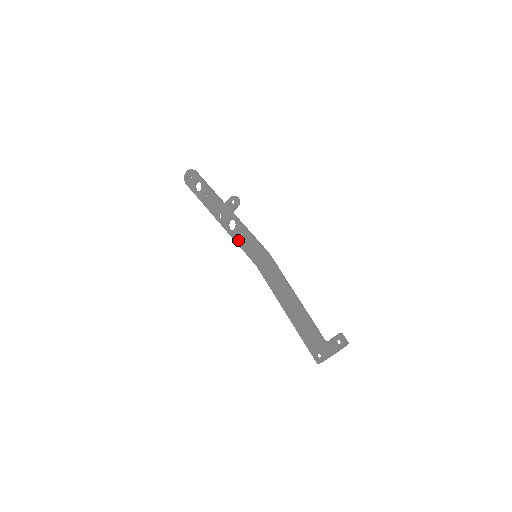
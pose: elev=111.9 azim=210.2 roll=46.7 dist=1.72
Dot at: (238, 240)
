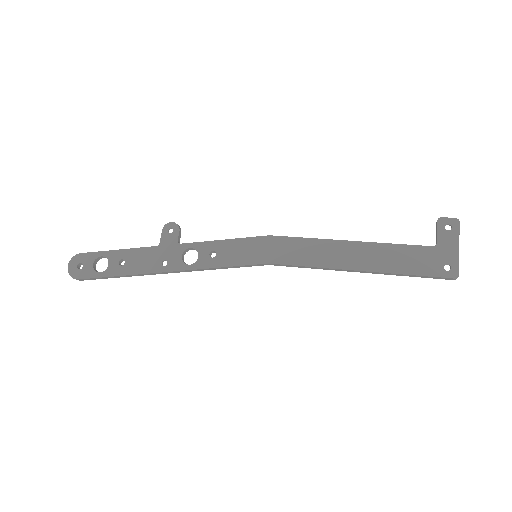
Dot at: (215, 262)
